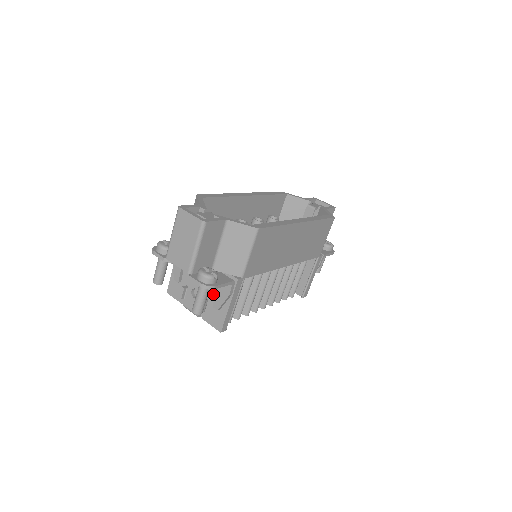
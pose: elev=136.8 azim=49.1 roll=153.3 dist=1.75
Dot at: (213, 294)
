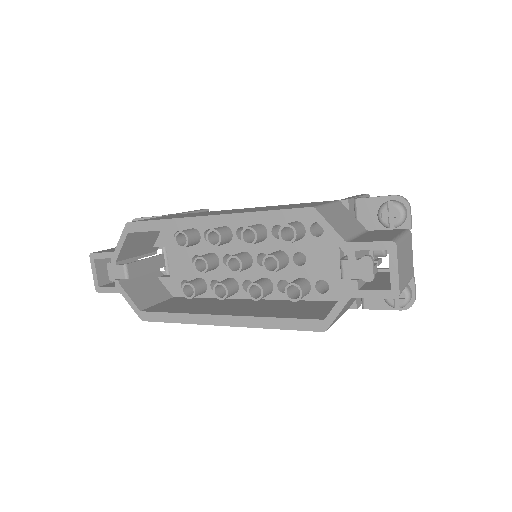
Dot at: occluded
